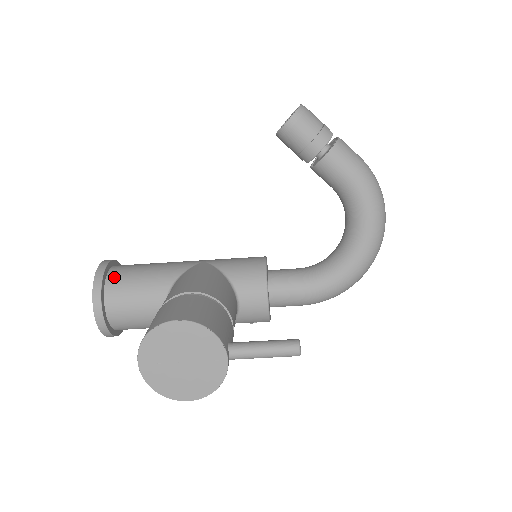
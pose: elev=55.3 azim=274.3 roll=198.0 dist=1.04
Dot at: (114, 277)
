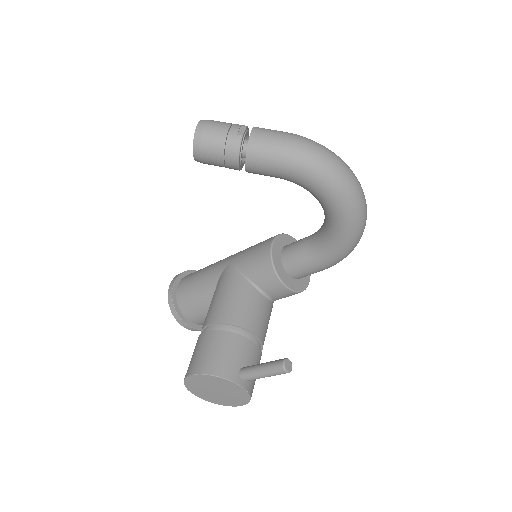
Dot at: (180, 297)
